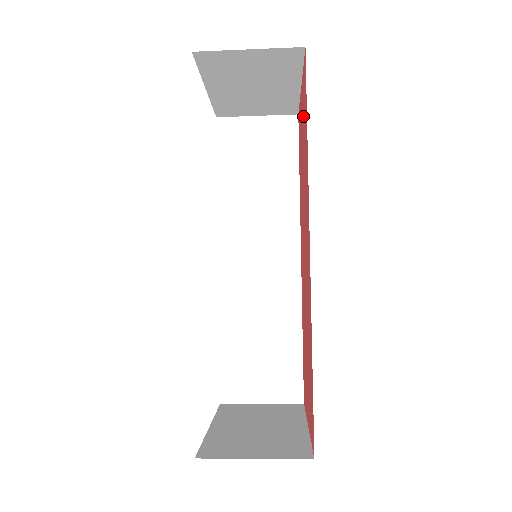
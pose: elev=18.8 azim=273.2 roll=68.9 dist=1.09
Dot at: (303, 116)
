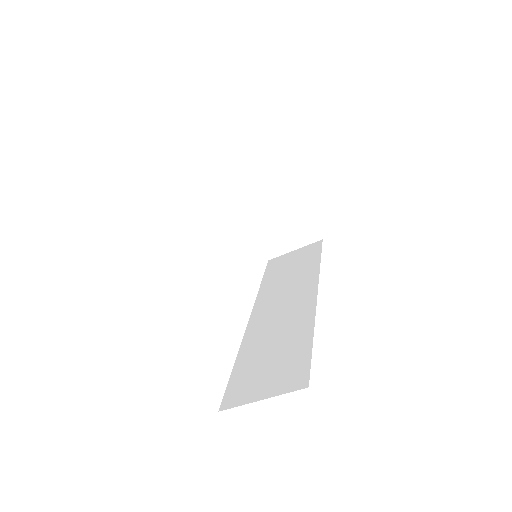
Dot at: occluded
